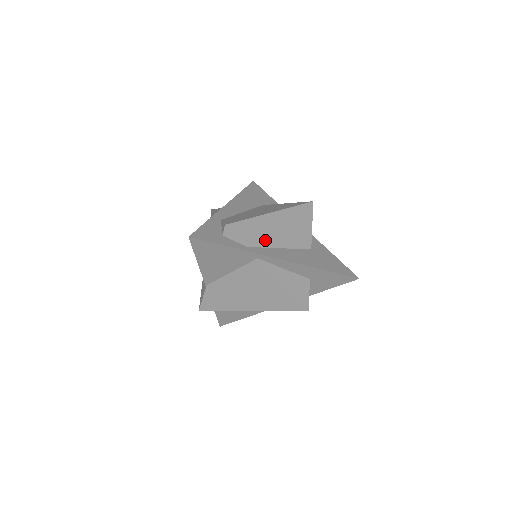
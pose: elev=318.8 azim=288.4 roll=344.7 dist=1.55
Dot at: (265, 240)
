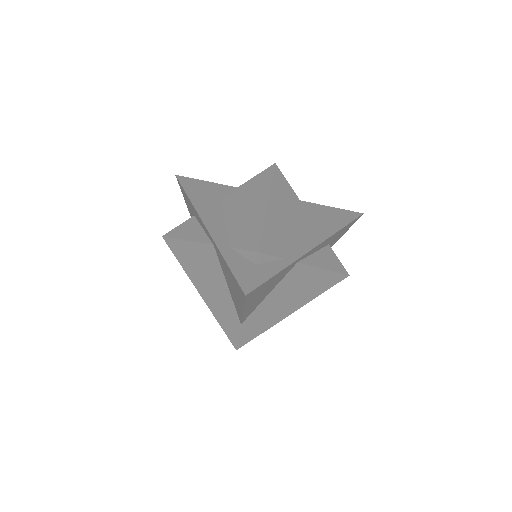
Dot at: (286, 238)
